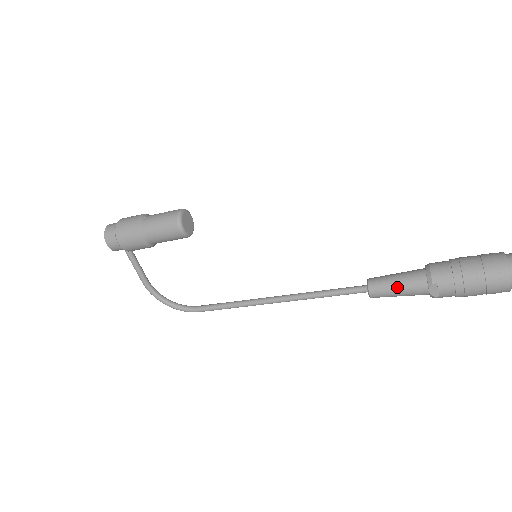
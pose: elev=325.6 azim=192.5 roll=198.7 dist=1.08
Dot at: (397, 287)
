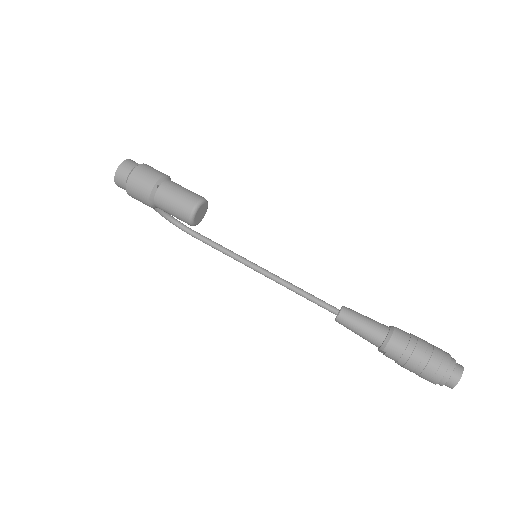
Dot at: (358, 333)
